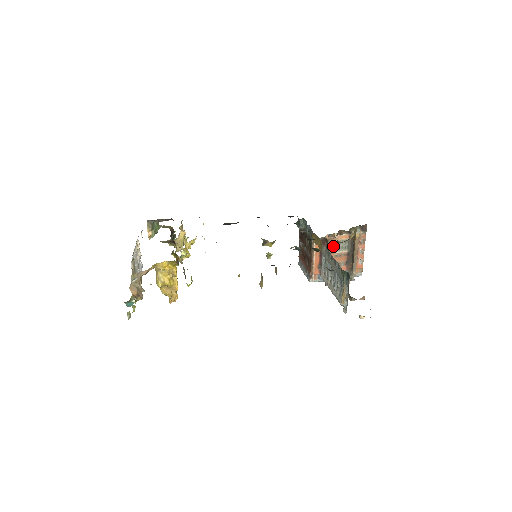
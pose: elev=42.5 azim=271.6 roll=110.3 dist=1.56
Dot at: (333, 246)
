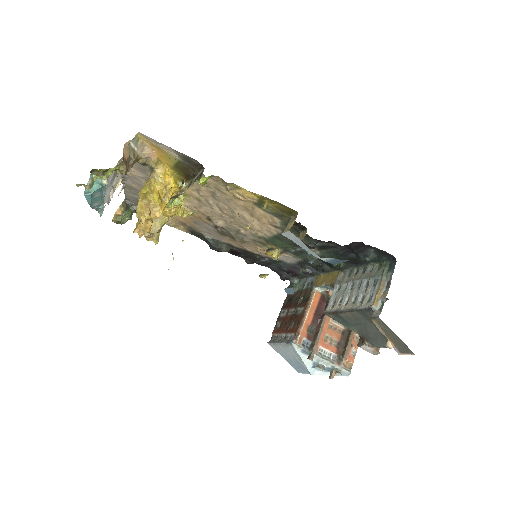
Dot at: occluded
